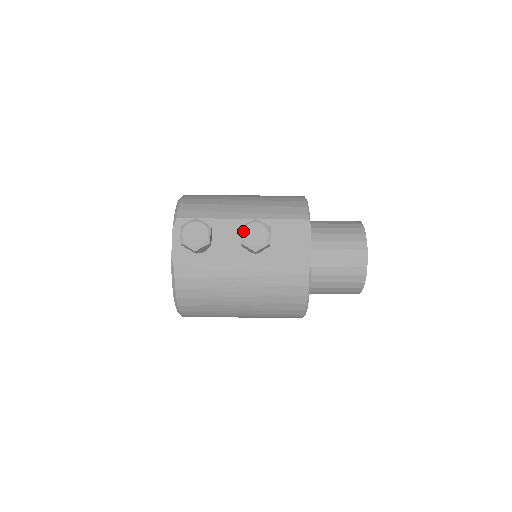
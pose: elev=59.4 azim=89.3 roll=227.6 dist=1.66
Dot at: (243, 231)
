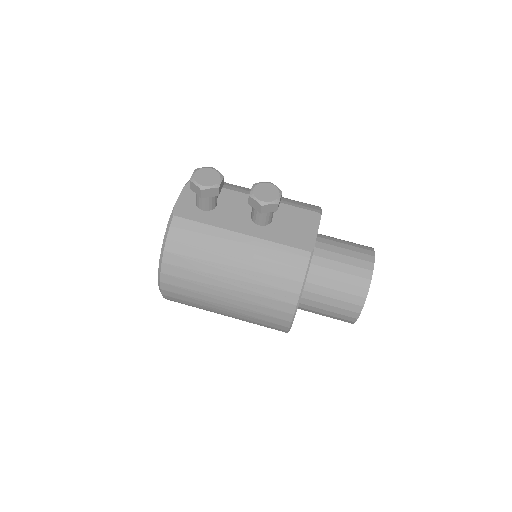
Dot at: (255, 186)
